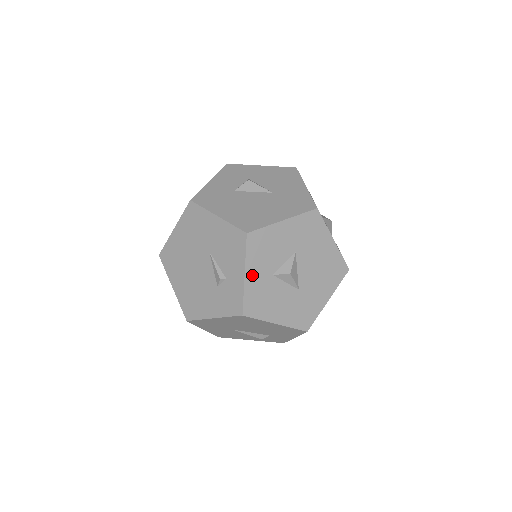
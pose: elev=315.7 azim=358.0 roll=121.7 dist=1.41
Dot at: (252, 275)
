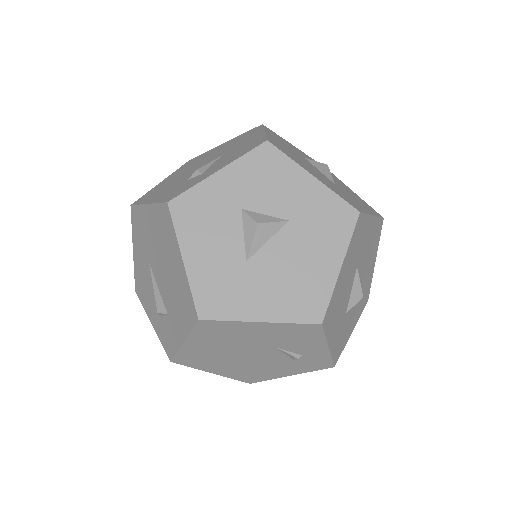
Dot at: (224, 181)
